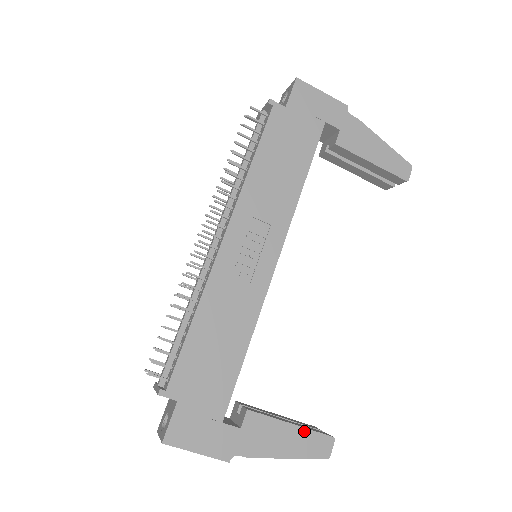
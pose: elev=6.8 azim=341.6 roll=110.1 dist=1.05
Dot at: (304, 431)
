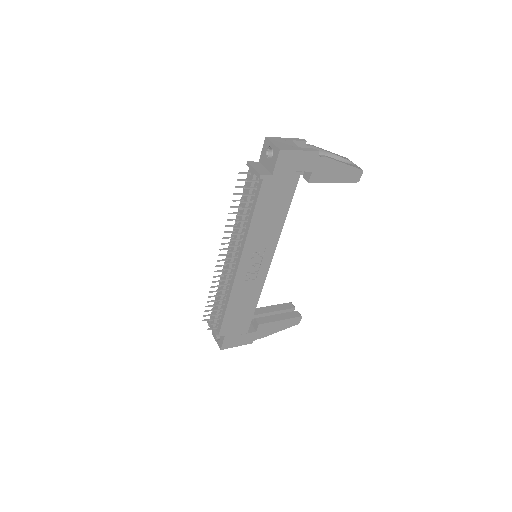
Dot at: (287, 320)
